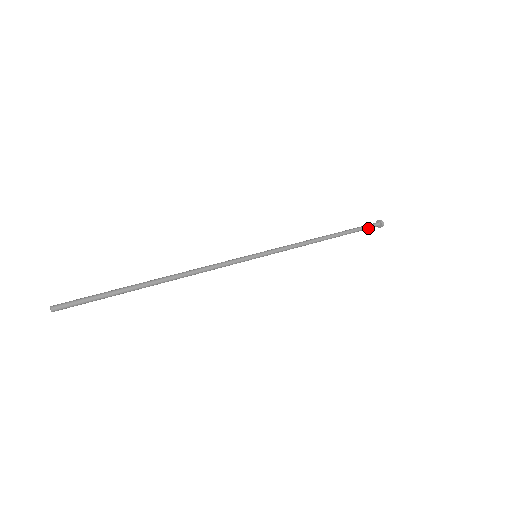
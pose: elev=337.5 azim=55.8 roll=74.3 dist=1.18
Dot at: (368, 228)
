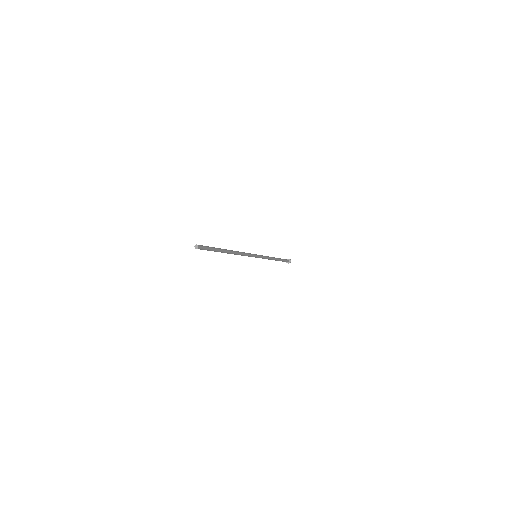
Dot at: (286, 260)
